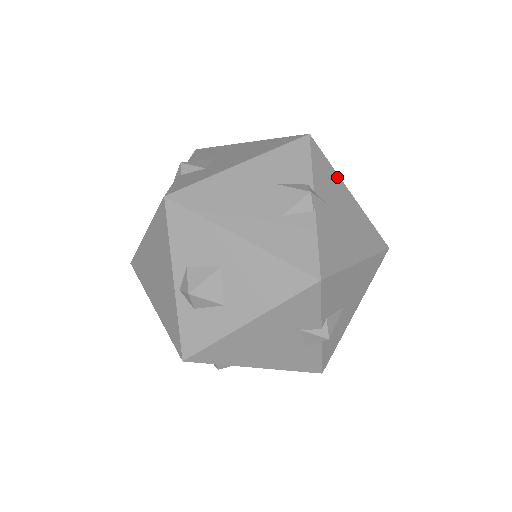
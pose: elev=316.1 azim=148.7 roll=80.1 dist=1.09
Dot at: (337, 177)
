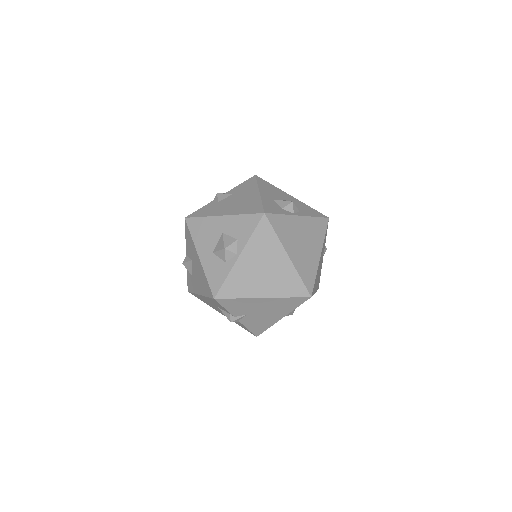
Dot at: (247, 300)
